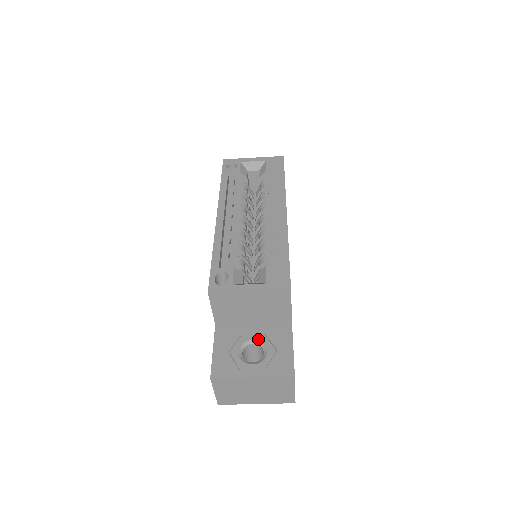
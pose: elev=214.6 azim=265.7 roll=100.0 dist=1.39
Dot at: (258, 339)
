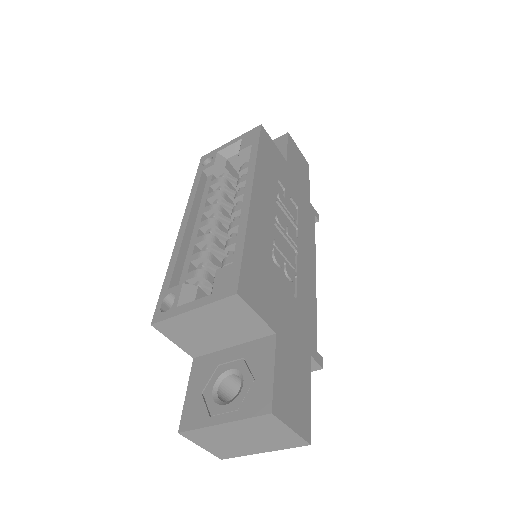
Dot at: (235, 367)
